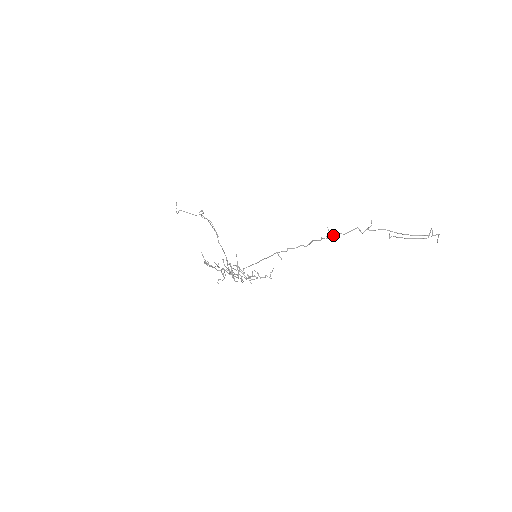
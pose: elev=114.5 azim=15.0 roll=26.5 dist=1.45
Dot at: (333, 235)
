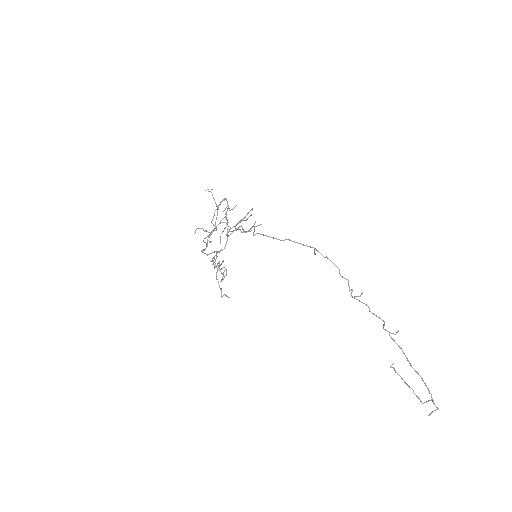
Dot at: occluded
